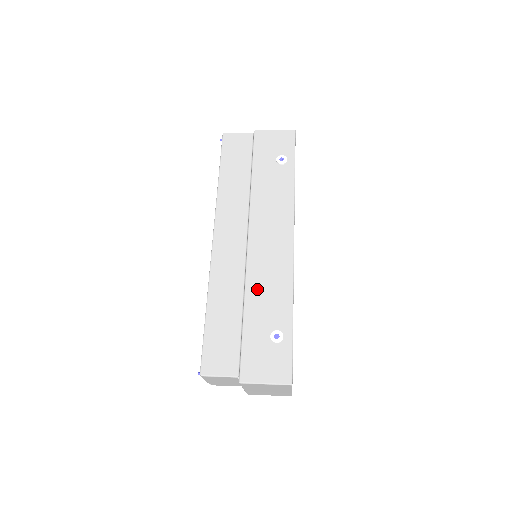
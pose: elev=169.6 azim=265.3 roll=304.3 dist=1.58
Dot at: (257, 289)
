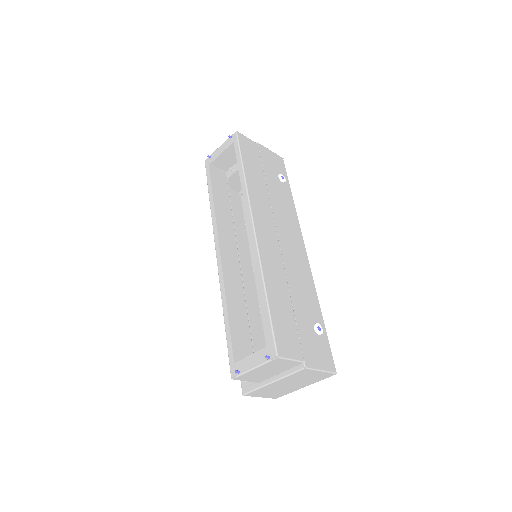
Dot at: (295, 283)
